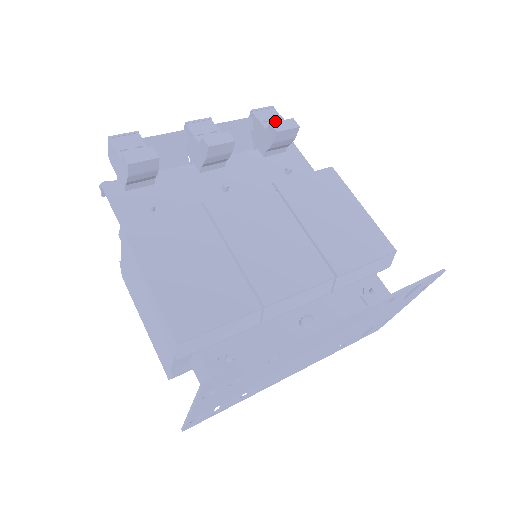
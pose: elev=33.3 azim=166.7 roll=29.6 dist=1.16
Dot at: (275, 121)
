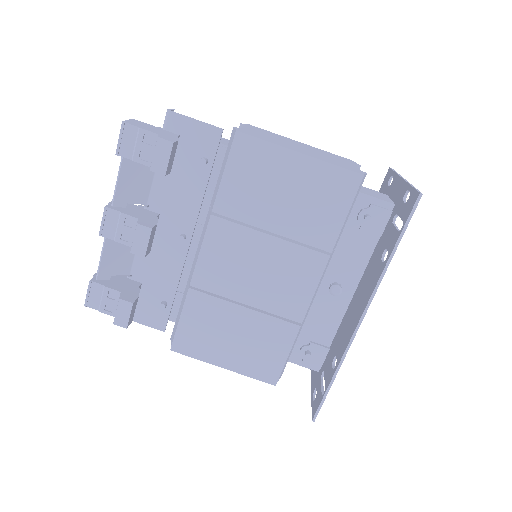
Dot at: (145, 145)
